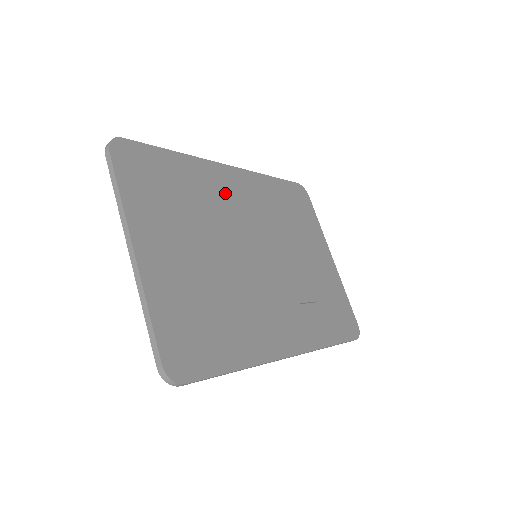
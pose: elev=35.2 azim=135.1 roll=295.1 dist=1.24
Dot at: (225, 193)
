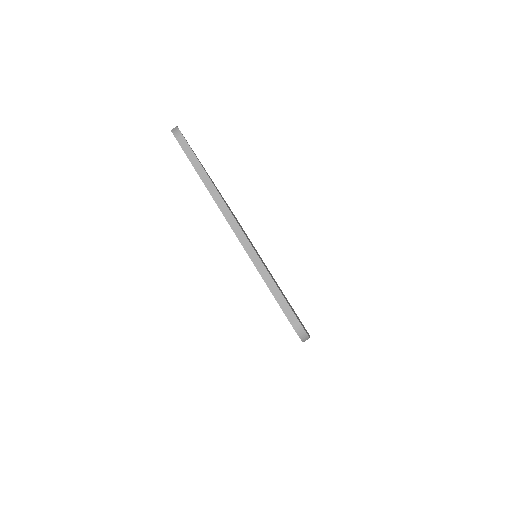
Dot at: occluded
